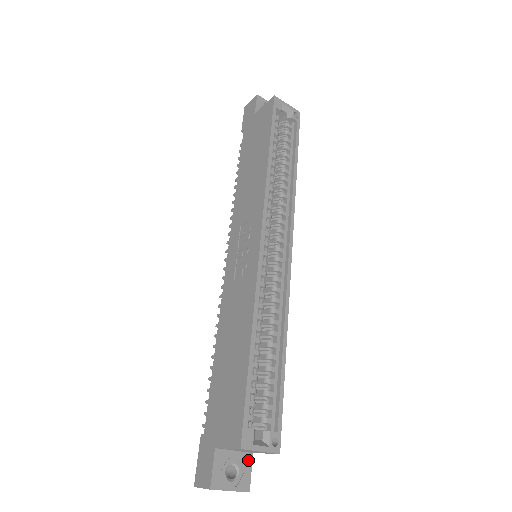
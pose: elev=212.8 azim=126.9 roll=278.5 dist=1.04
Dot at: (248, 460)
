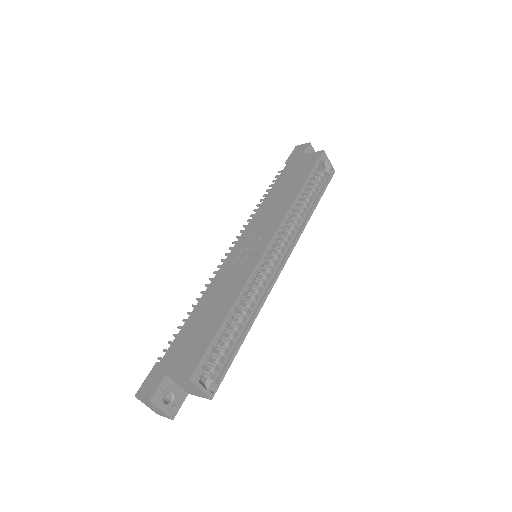
Dot at: (183, 397)
